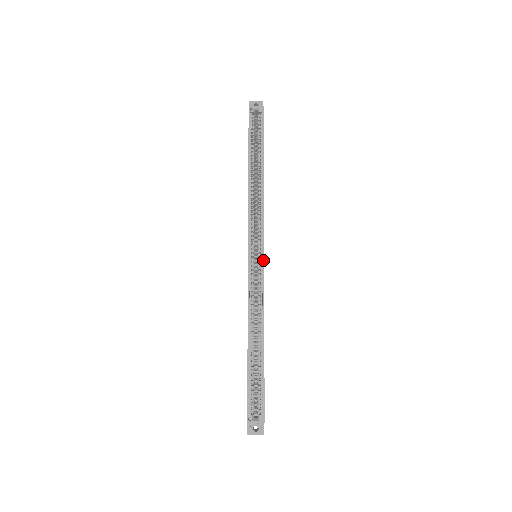
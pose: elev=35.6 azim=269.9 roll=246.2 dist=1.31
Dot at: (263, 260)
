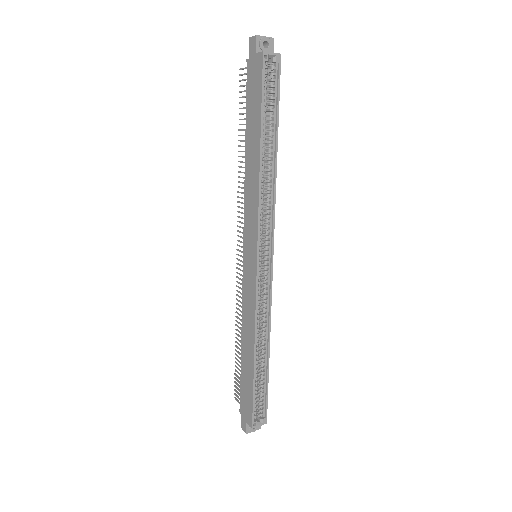
Dot at: (272, 268)
